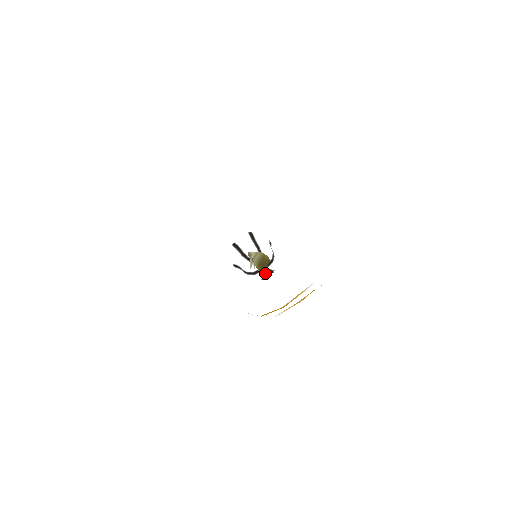
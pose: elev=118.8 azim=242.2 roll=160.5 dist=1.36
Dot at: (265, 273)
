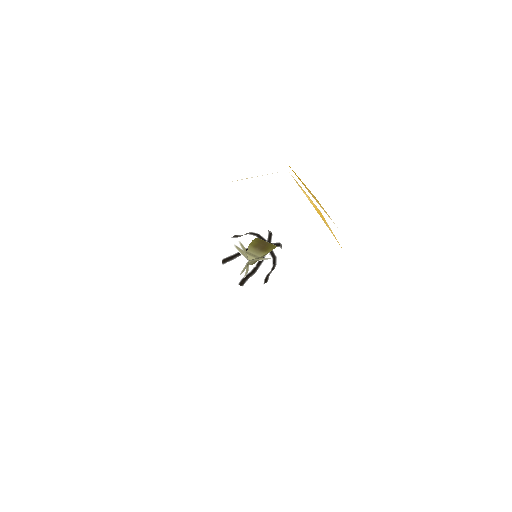
Dot at: occluded
